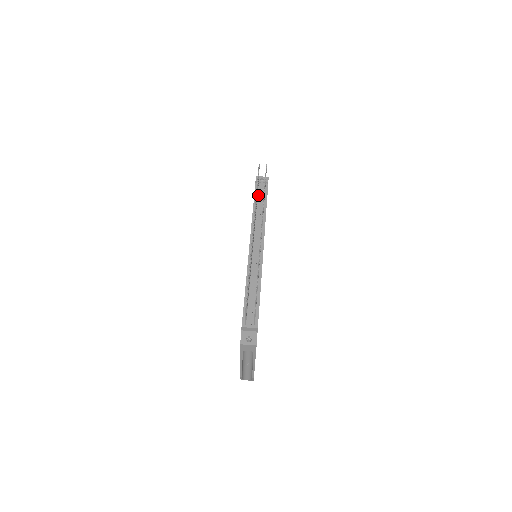
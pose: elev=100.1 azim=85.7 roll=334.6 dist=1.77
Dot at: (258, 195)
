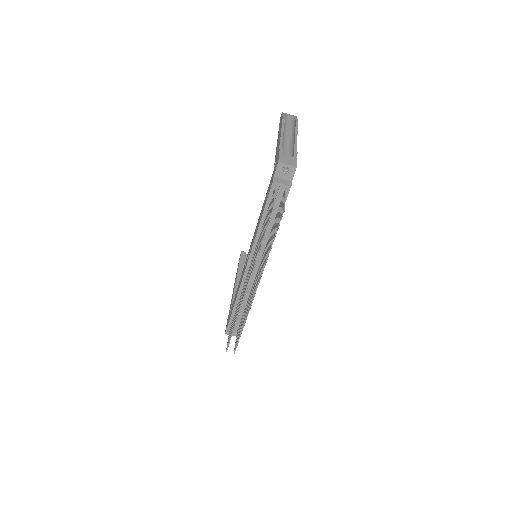
Dot at: occluded
